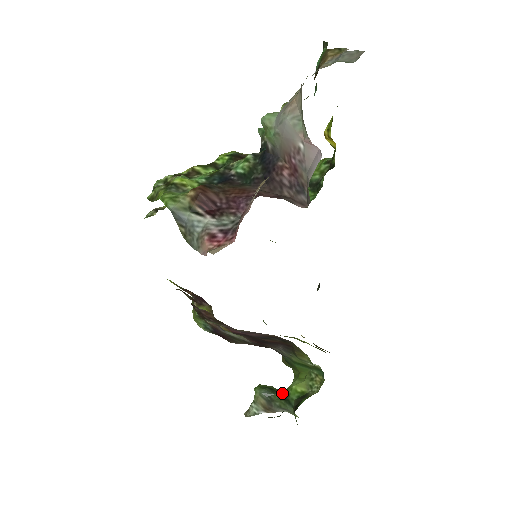
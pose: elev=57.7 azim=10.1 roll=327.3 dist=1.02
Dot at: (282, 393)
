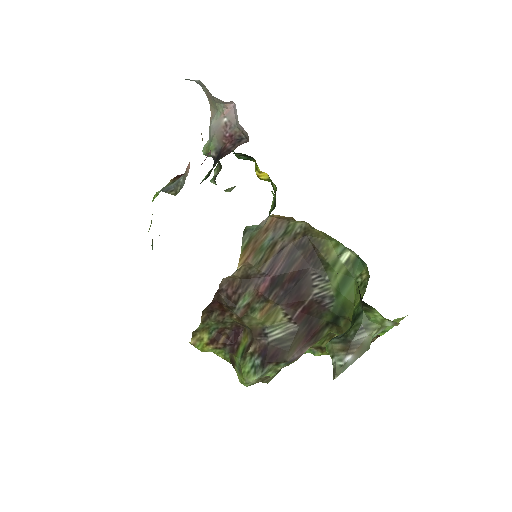
Dot at: occluded
